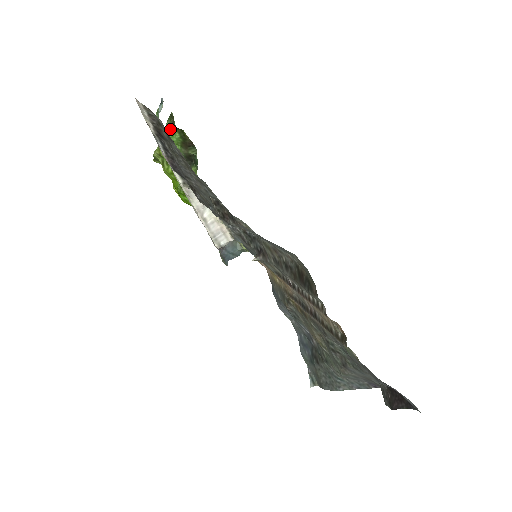
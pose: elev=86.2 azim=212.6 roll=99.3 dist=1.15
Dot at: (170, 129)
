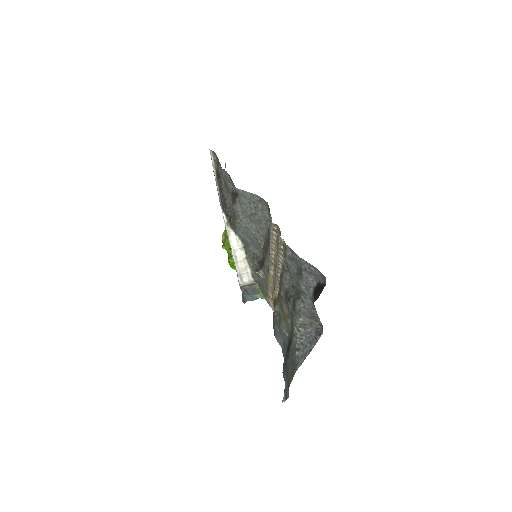
Dot at: occluded
